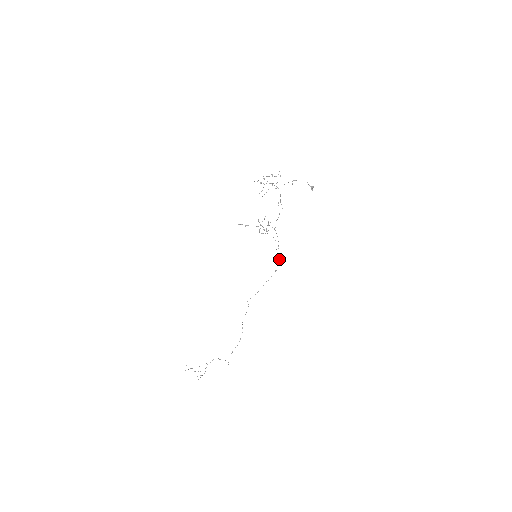
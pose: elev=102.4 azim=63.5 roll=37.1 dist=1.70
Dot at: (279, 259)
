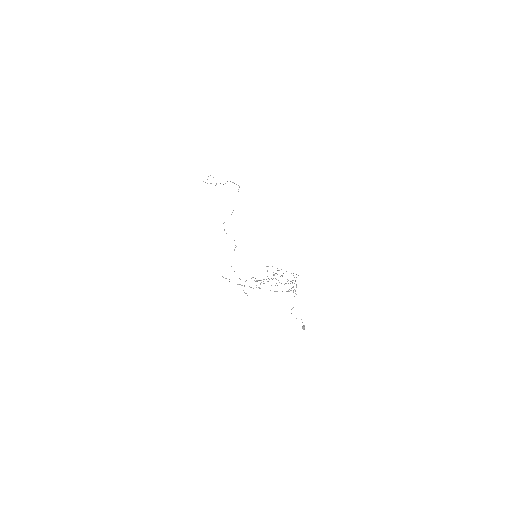
Dot at: occluded
